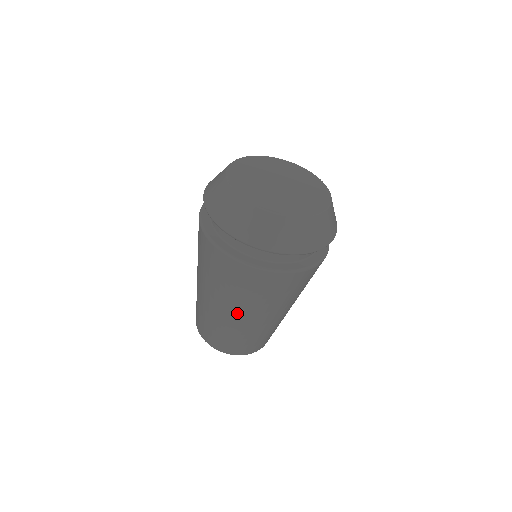
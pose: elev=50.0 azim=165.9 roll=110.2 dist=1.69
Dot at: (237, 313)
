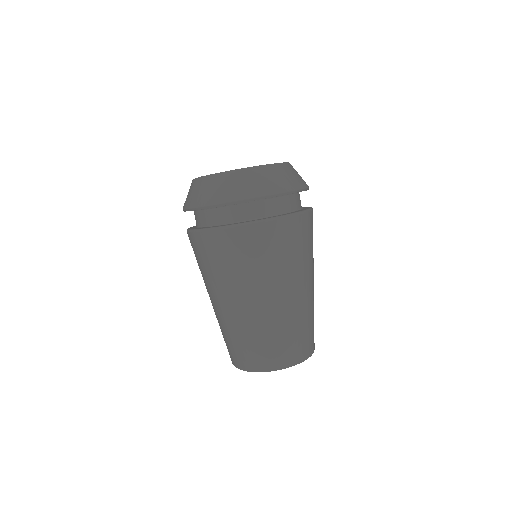
Dot at: (279, 293)
